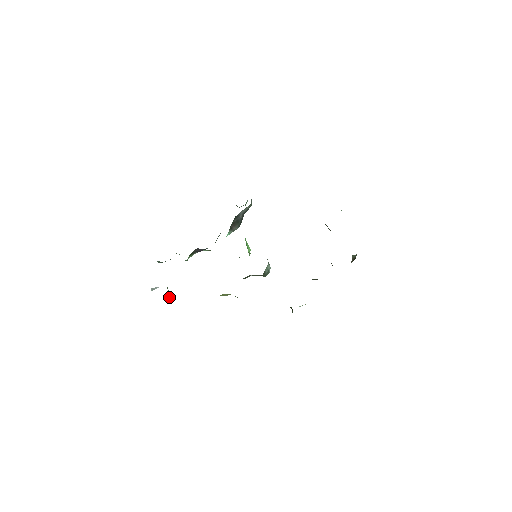
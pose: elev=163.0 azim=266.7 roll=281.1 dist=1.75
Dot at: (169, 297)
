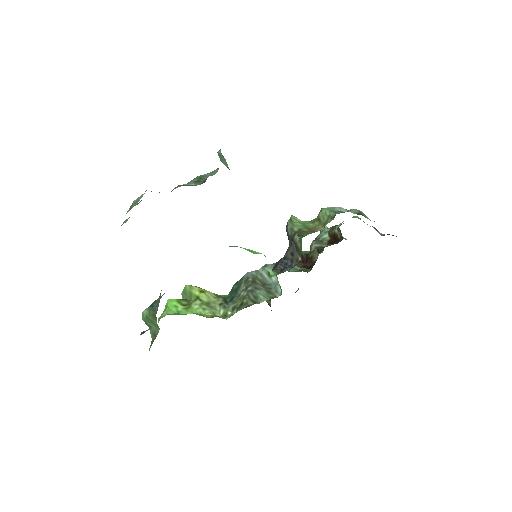
Dot at: (150, 324)
